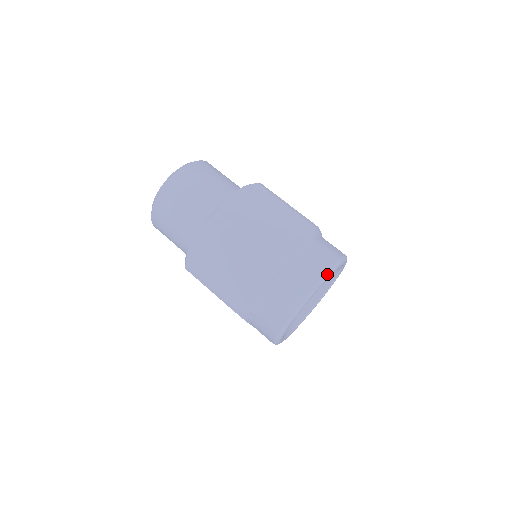
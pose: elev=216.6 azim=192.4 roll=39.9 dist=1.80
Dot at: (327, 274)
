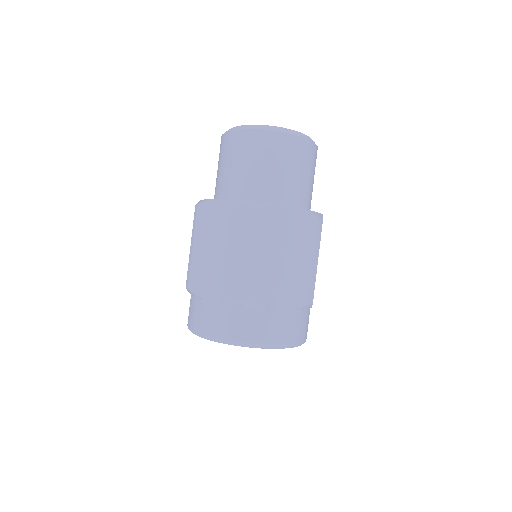
Dot at: (203, 336)
